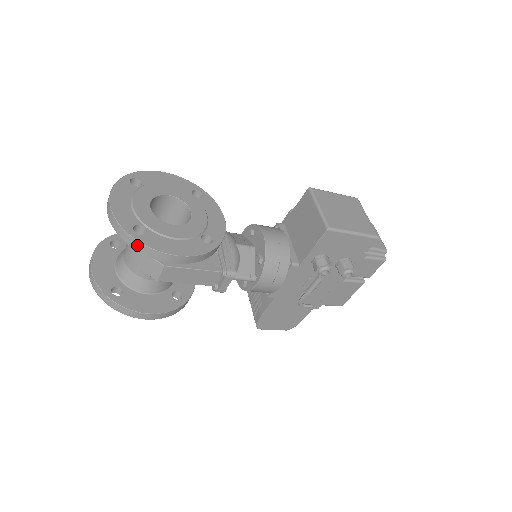
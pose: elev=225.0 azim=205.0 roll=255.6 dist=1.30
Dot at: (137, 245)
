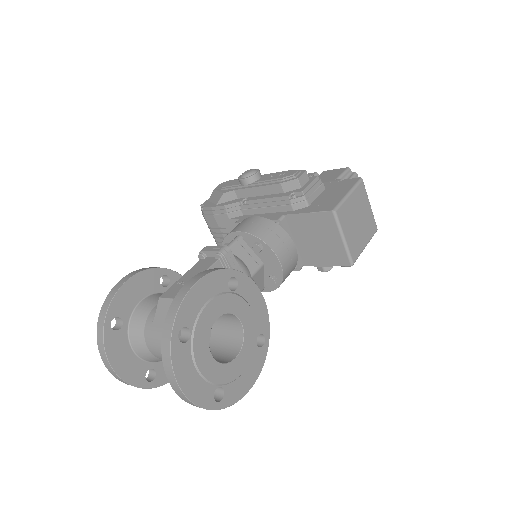
Dot at: (220, 407)
